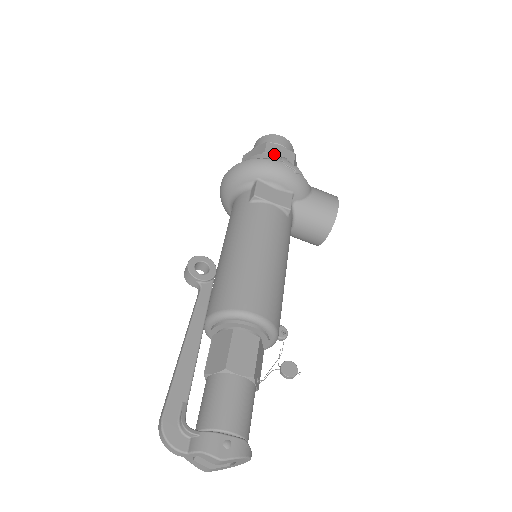
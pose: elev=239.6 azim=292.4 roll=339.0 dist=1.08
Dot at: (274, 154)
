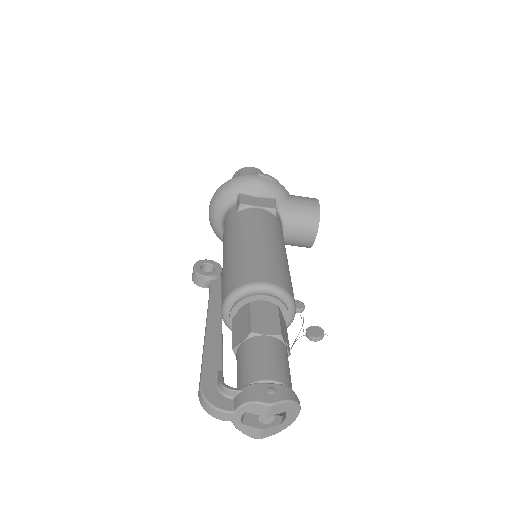
Dot at: occluded
